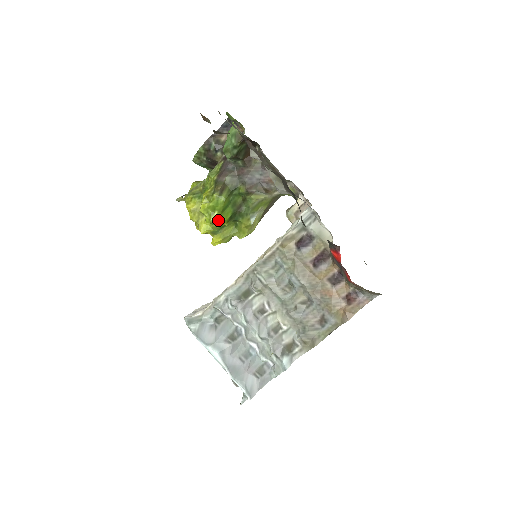
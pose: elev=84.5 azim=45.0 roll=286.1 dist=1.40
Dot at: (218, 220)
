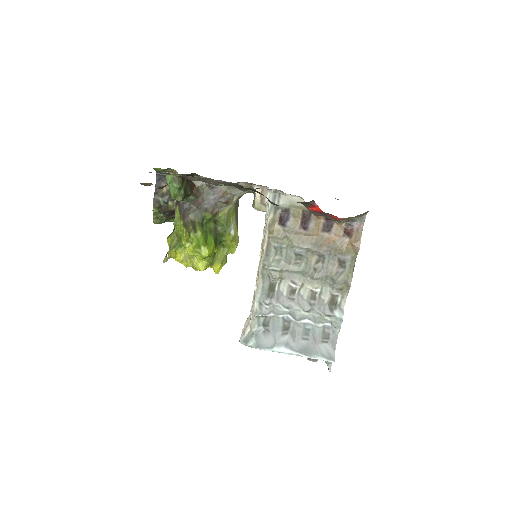
Dot at: (208, 252)
